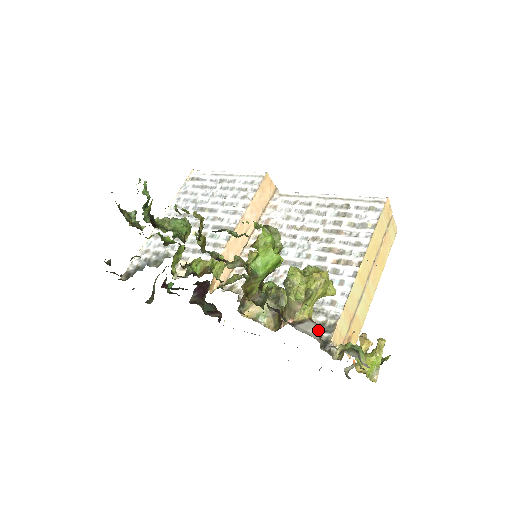
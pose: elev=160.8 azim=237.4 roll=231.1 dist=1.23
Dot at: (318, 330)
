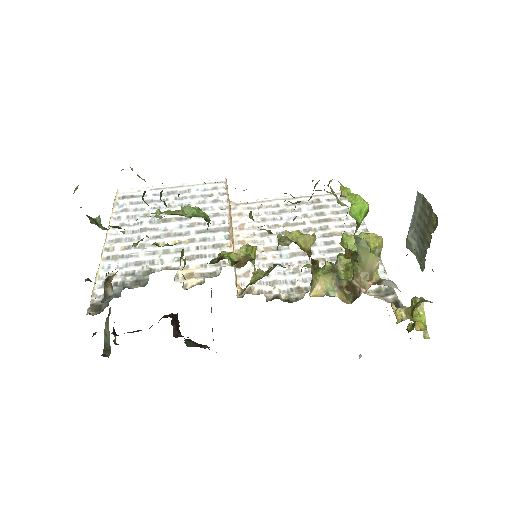
Dot at: (396, 286)
